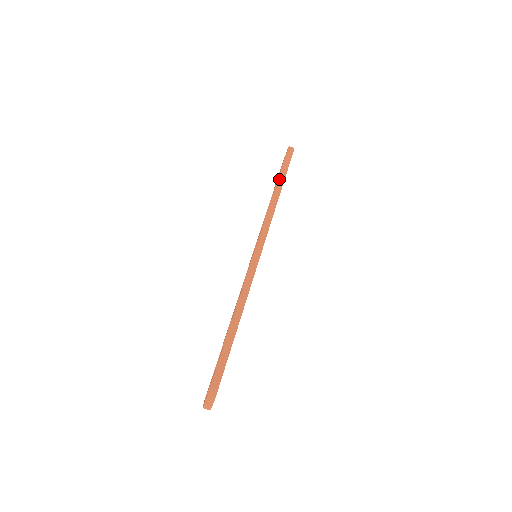
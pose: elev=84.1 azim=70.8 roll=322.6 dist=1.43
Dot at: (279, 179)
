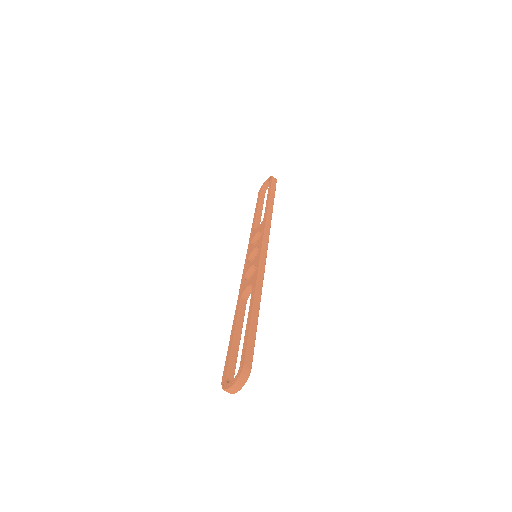
Dot at: (270, 197)
